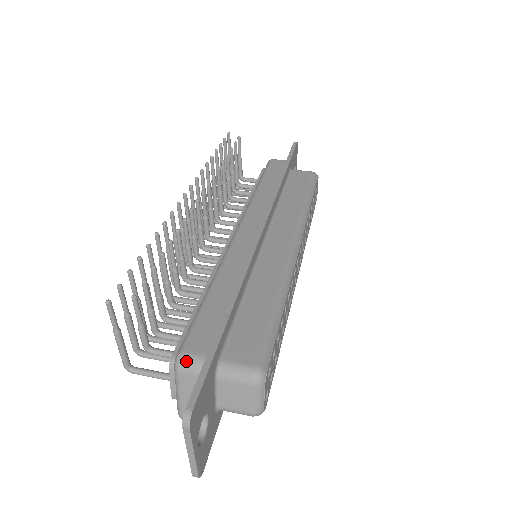
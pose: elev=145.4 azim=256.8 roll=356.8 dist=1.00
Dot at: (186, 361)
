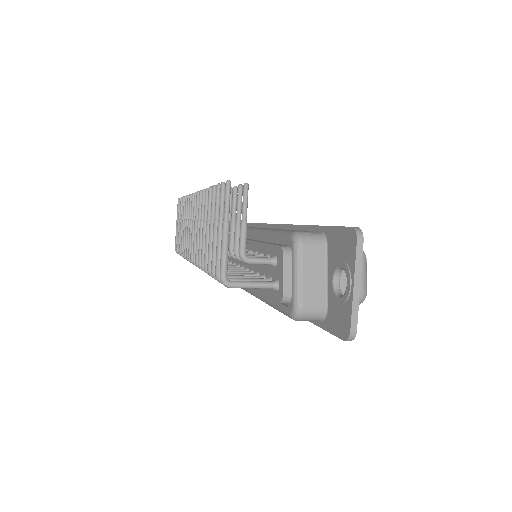
Dot at: (306, 234)
